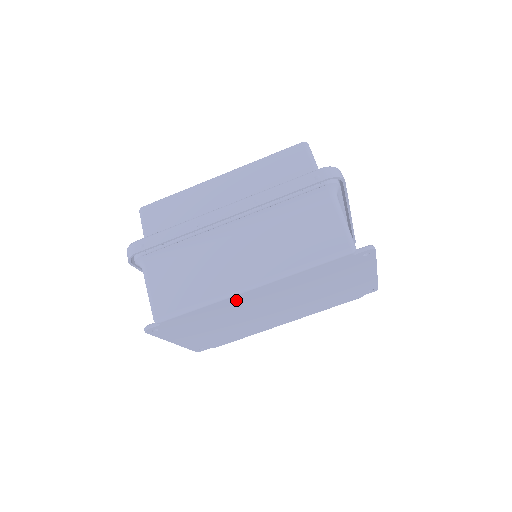
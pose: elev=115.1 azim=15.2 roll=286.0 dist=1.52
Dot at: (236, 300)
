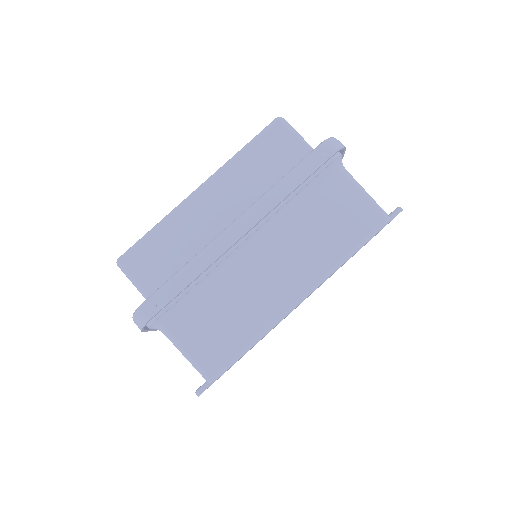
Dot at: occluded
